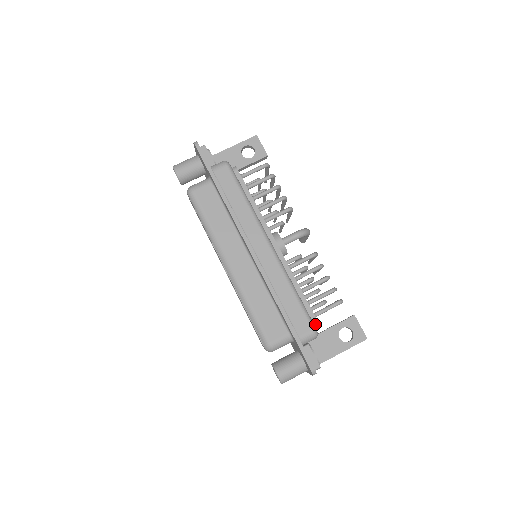
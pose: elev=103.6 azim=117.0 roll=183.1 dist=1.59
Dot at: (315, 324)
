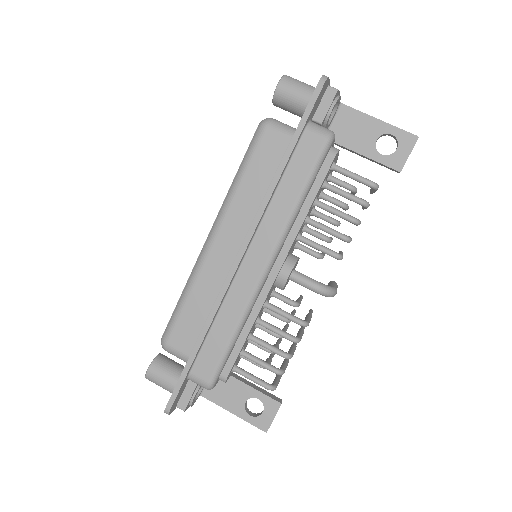
Dot at: (222, 378)
